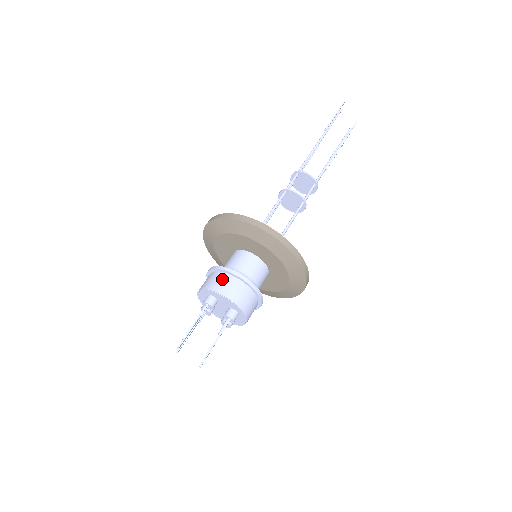
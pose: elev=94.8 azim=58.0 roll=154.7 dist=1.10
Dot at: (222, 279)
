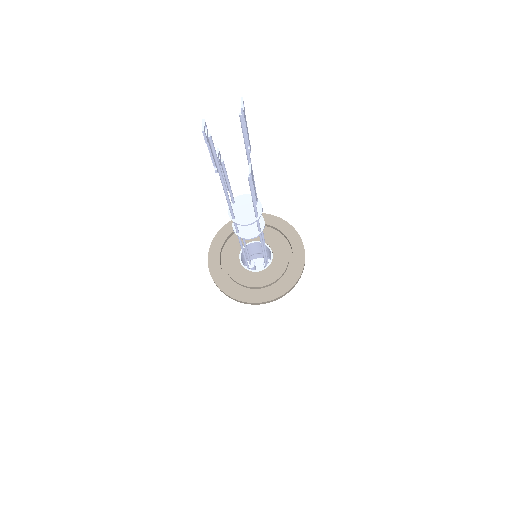
Dot at: occluded
